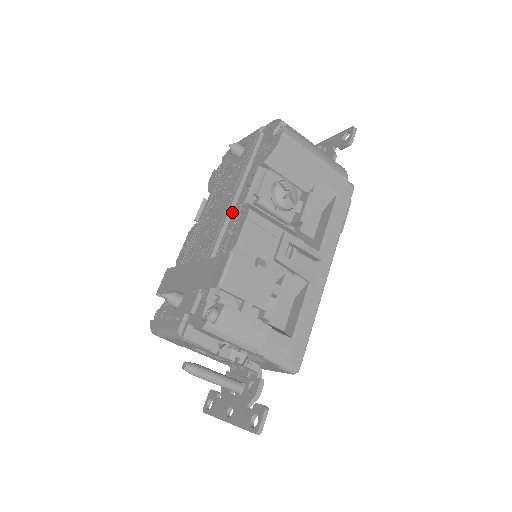
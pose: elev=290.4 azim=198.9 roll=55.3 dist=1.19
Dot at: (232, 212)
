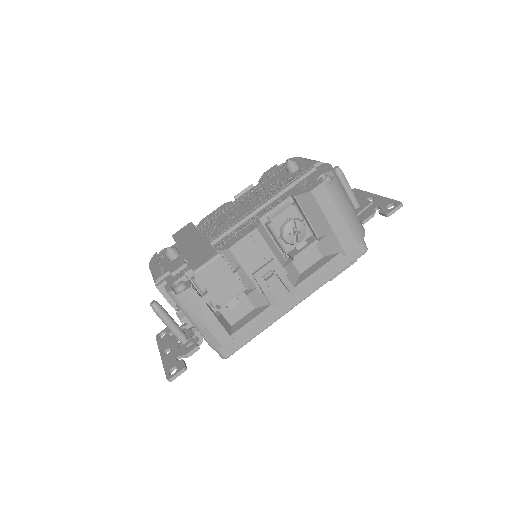
Dot at: (249, 218)
